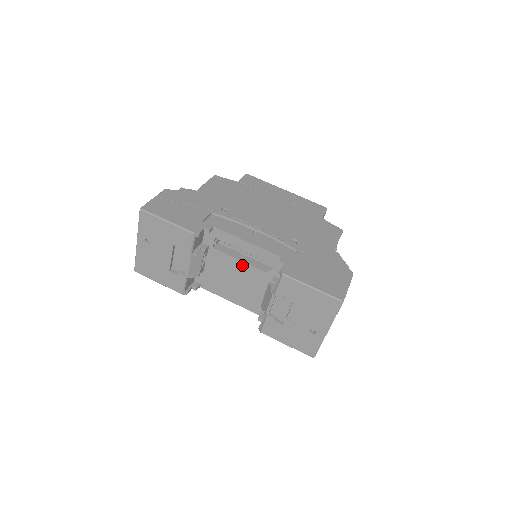
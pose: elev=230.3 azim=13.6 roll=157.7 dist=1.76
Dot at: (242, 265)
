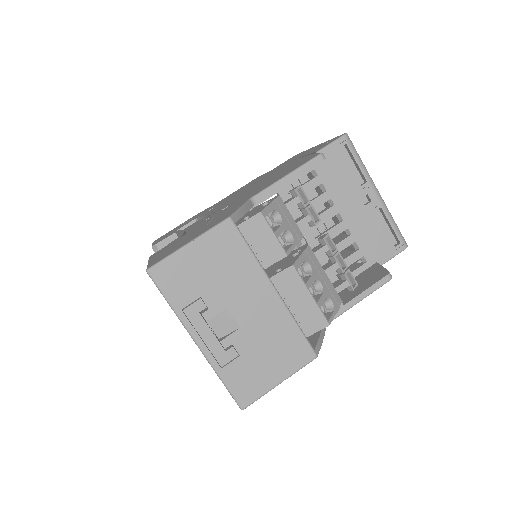
Dot at: occluded
